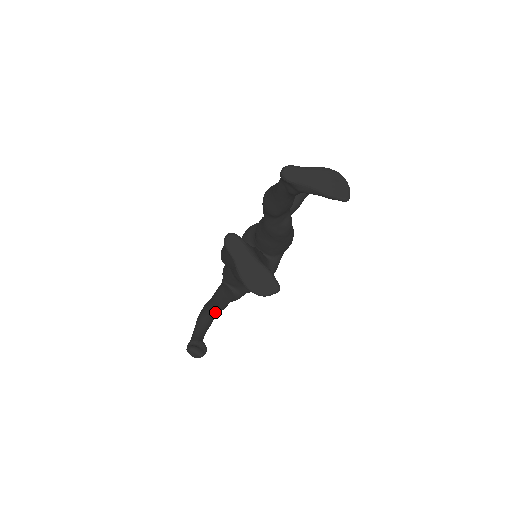
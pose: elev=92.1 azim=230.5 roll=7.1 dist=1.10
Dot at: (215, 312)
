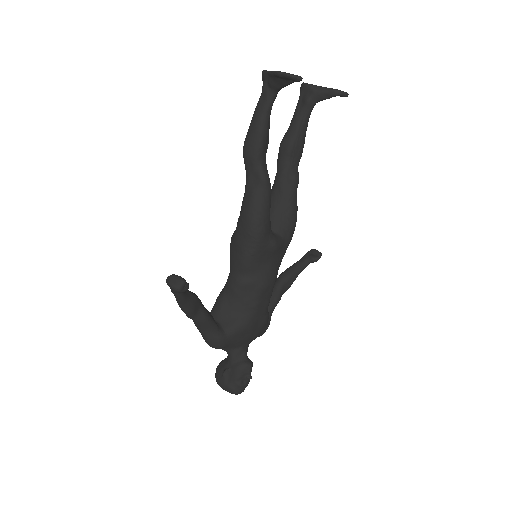
Dot at: (200, 302)
